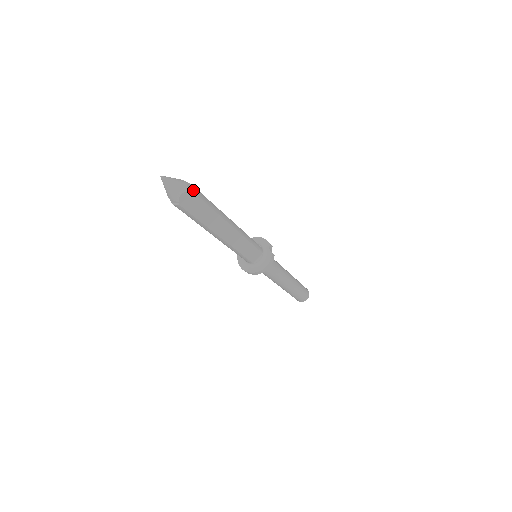
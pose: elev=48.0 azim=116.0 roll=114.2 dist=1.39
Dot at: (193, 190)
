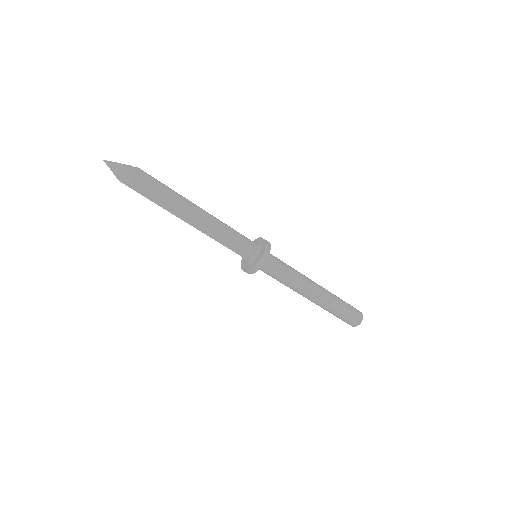
Dot at: (138, 168)
